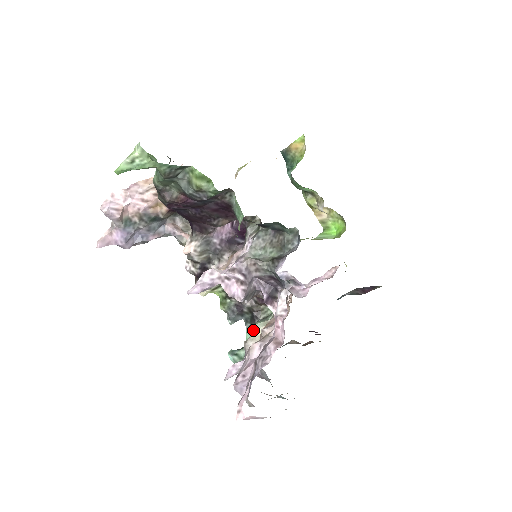
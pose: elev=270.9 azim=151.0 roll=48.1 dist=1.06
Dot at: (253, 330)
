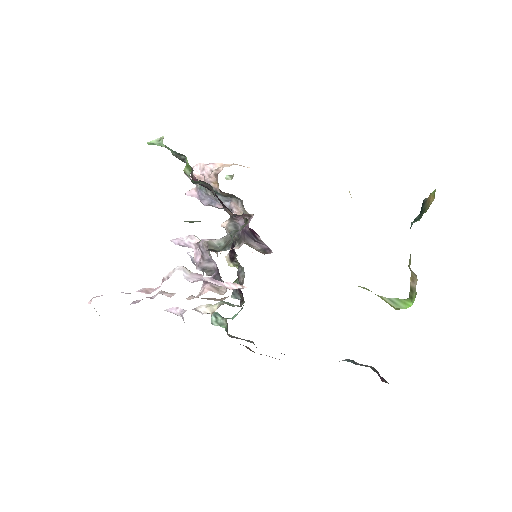
Dot at: (216, 303)
